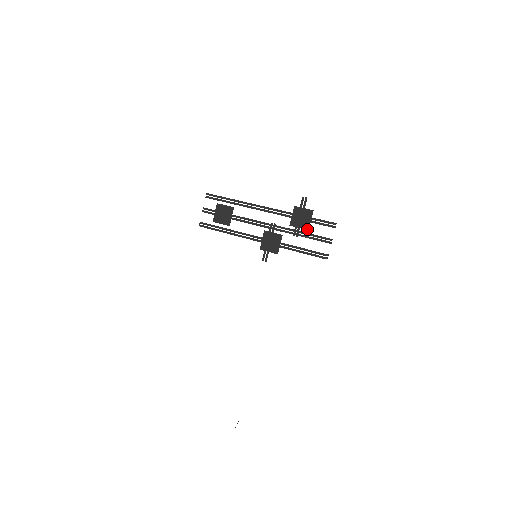
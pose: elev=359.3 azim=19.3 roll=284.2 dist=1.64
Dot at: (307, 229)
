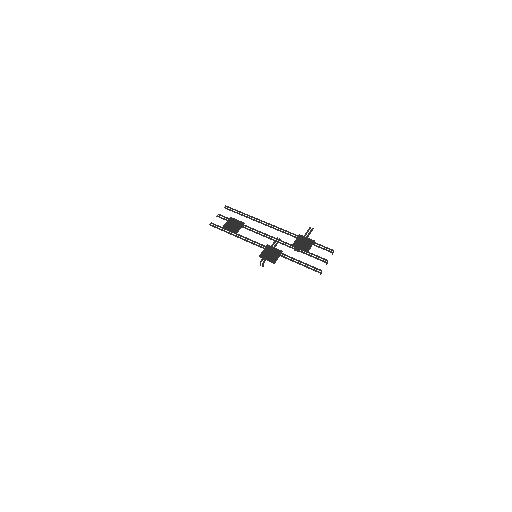
Dot at: (306, 252)
